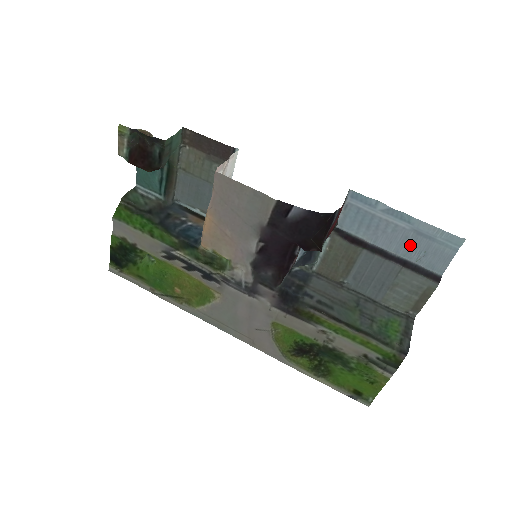
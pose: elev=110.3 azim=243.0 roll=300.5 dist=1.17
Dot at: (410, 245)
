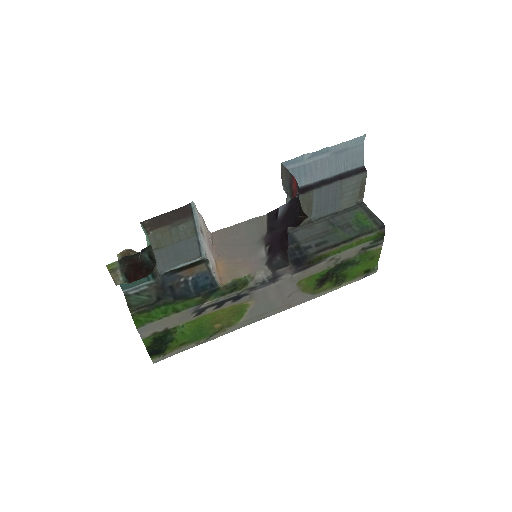
Dot at: (336, 164)
